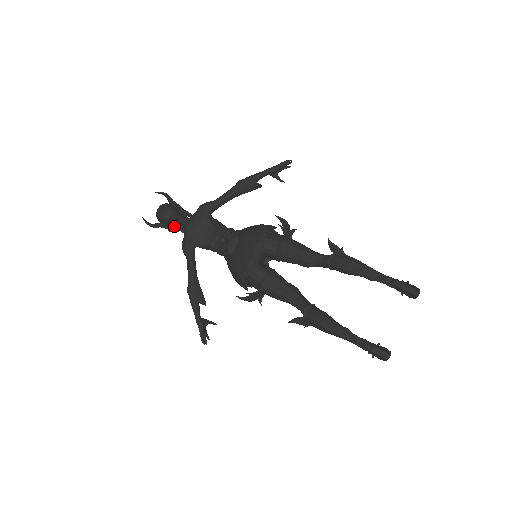
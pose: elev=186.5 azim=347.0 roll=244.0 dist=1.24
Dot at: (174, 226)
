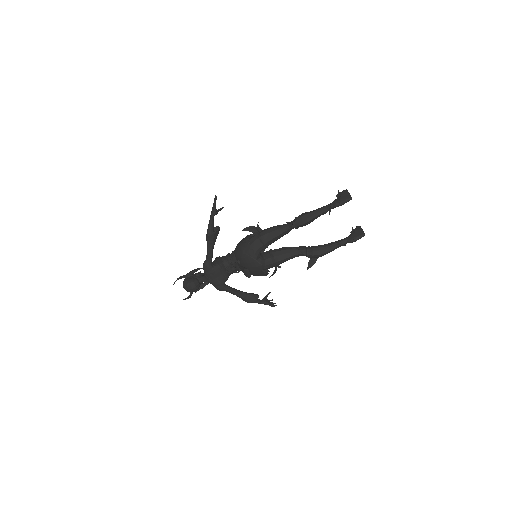
Dot at: (202, 286)
